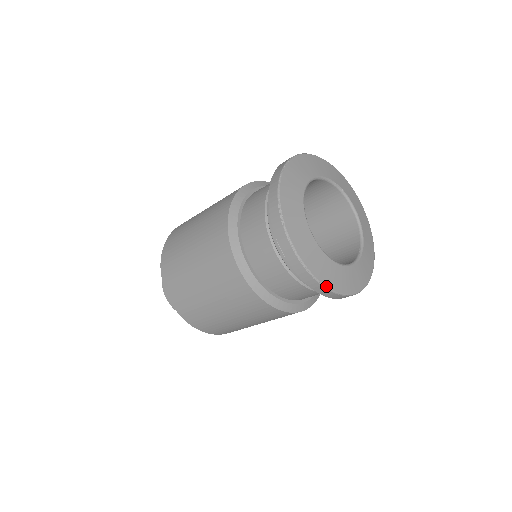
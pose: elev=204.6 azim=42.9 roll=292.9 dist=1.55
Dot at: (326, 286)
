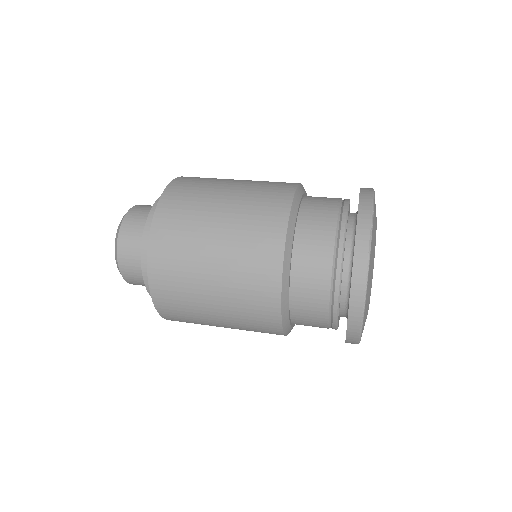
Dot at: (362, 328)
